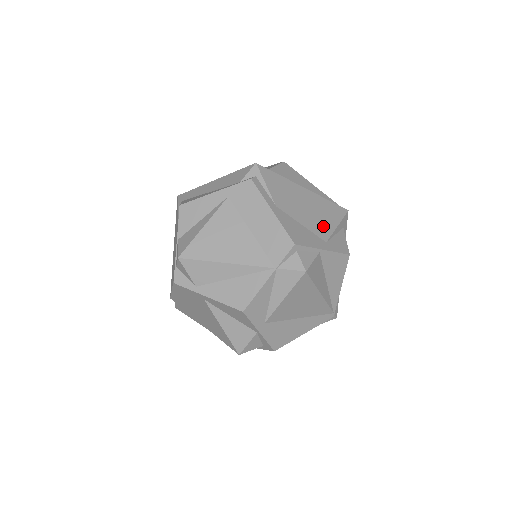
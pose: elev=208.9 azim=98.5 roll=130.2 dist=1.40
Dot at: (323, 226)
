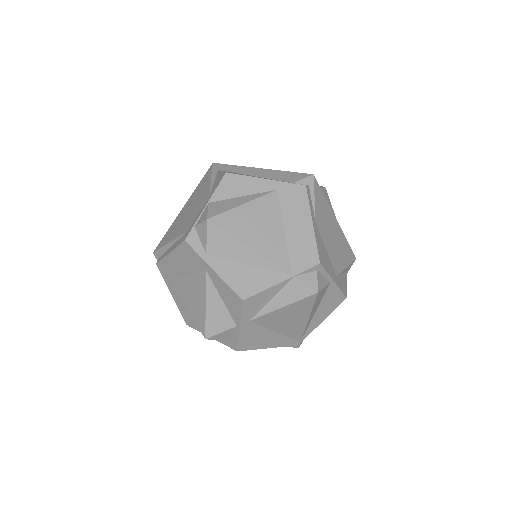
Dot at: (338, 261)
